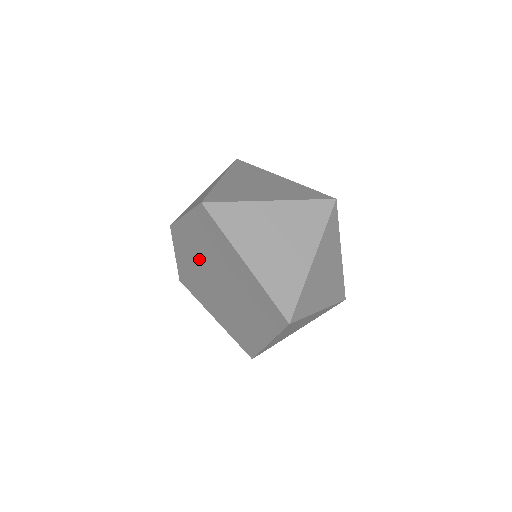
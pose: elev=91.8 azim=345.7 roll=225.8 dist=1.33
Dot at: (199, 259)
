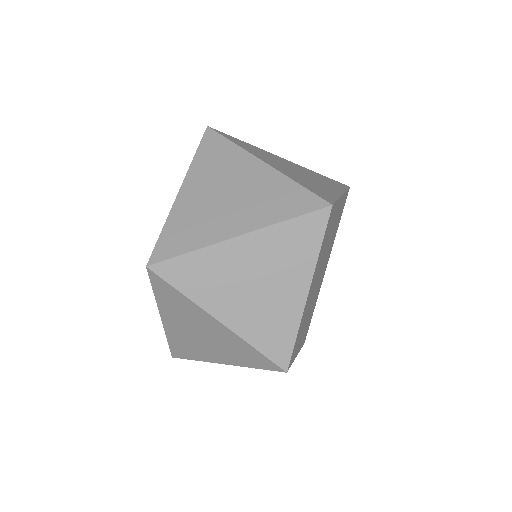
Dot at: occluded
